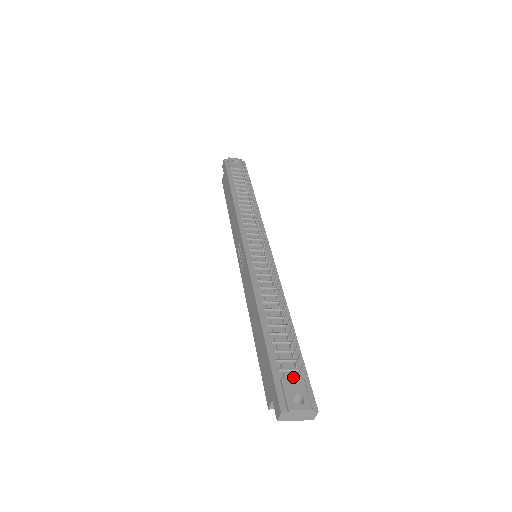
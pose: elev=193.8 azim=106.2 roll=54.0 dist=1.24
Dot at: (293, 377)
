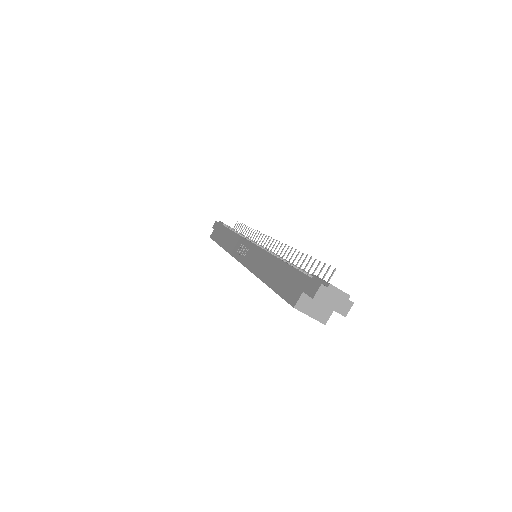
Dot at: occluded
